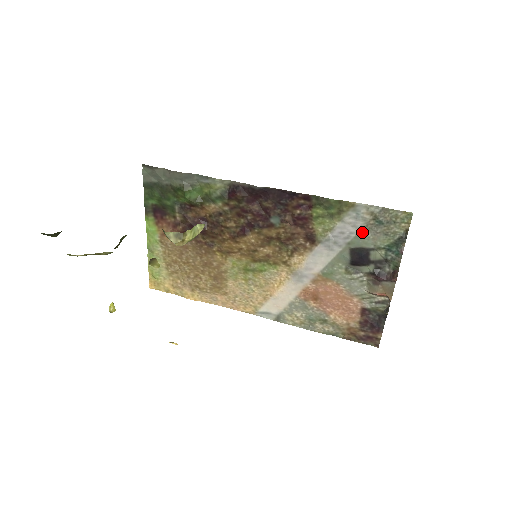
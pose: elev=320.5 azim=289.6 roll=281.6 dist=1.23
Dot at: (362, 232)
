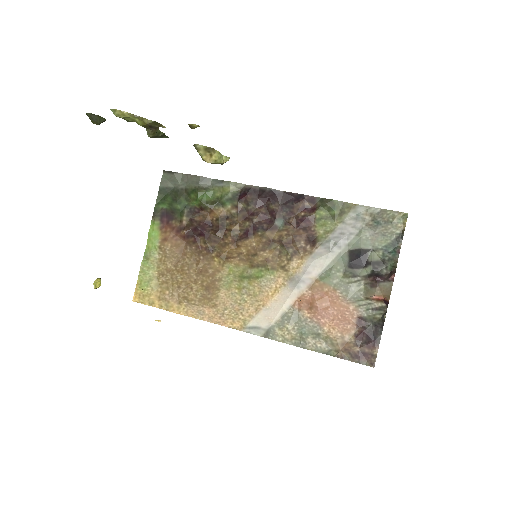
Dot at: (361, 232)
